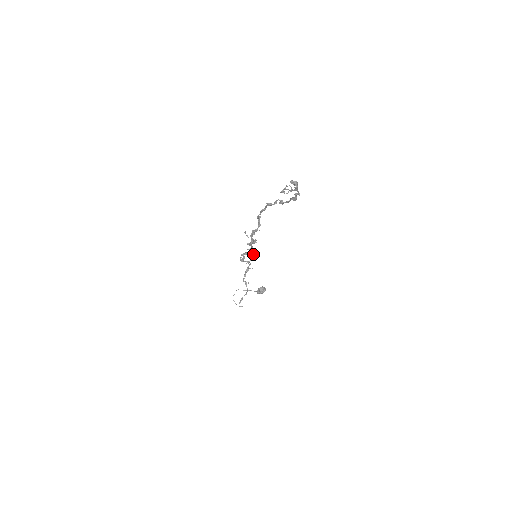
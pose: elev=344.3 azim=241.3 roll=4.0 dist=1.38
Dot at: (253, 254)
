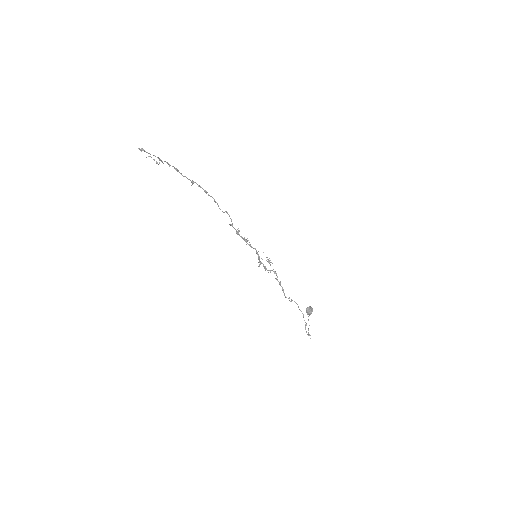
Dot at: occluded
